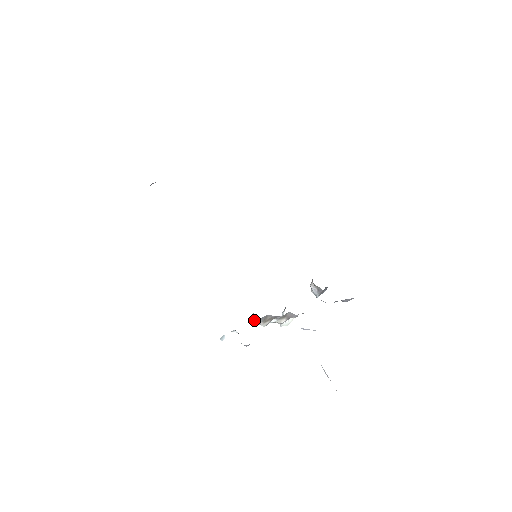
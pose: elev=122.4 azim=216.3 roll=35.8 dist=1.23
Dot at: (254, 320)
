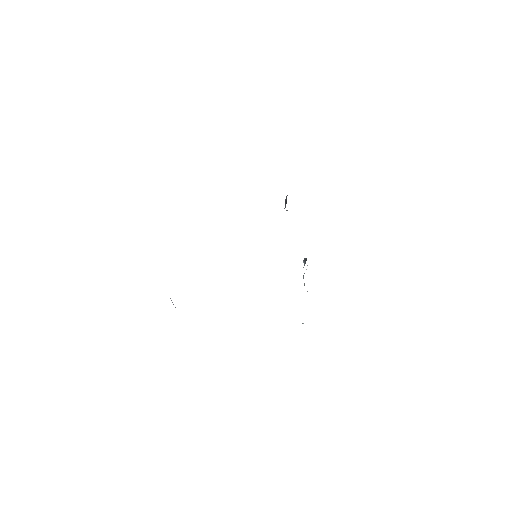
Dot at: occluded
